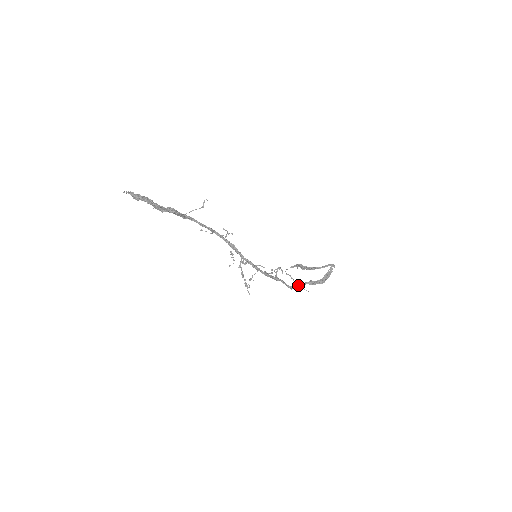
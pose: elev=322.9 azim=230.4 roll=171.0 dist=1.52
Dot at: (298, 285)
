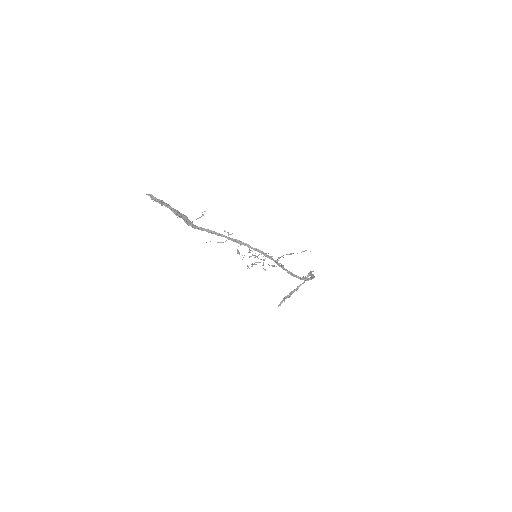
Dot at: (298, 277)
